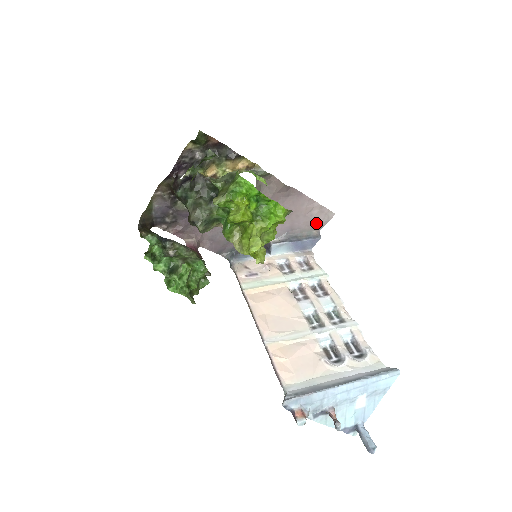
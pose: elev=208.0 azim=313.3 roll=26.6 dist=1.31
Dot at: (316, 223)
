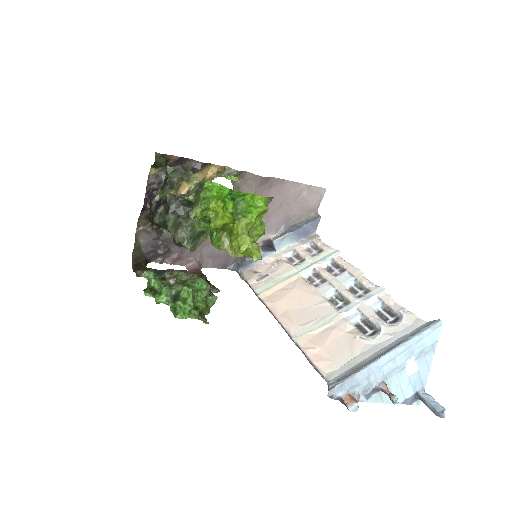
Dot at: (310, 205)
